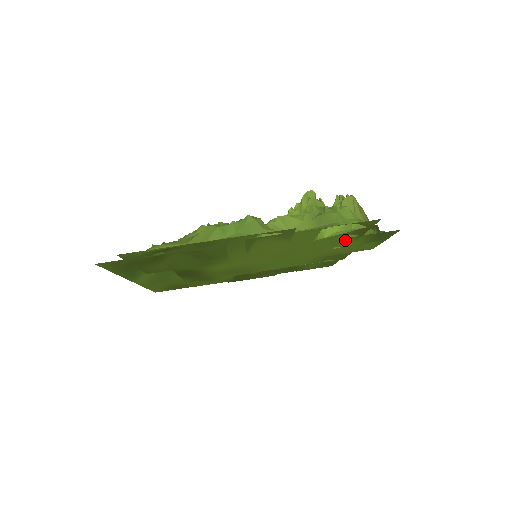
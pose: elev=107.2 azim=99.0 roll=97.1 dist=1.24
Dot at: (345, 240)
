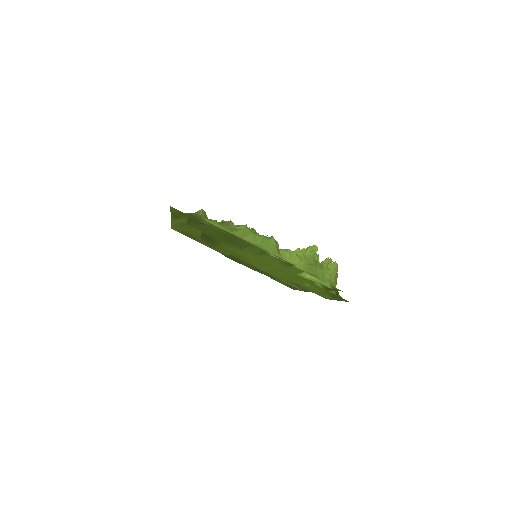
Dot at: (315, 285)
